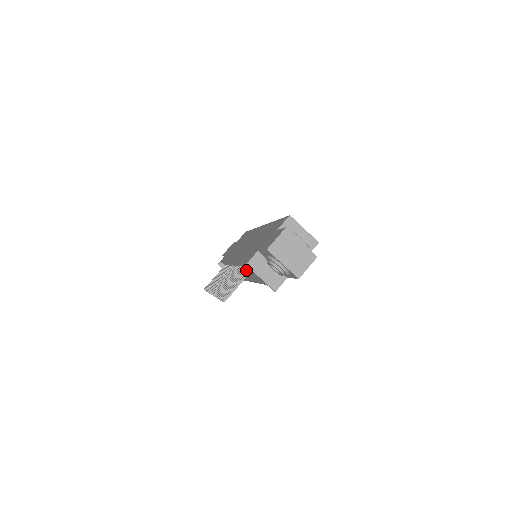
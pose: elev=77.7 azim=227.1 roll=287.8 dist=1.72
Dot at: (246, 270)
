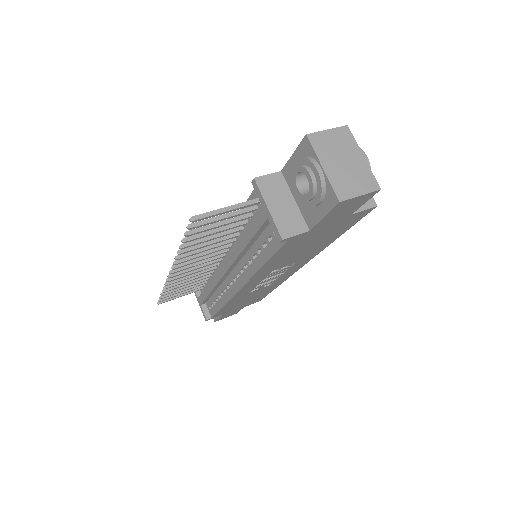
Dot at: occluded
